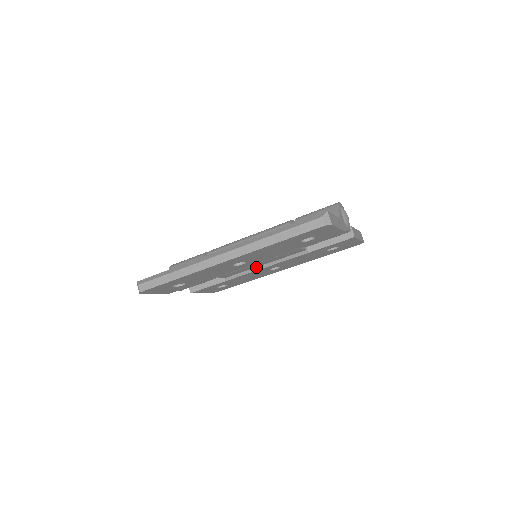
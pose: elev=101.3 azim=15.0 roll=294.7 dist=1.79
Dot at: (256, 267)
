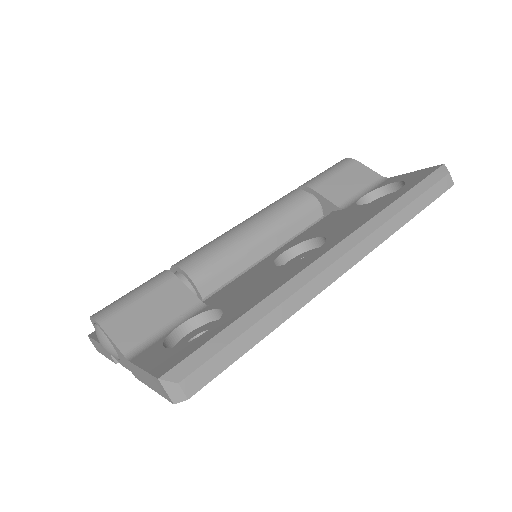
Dot at: occluded
